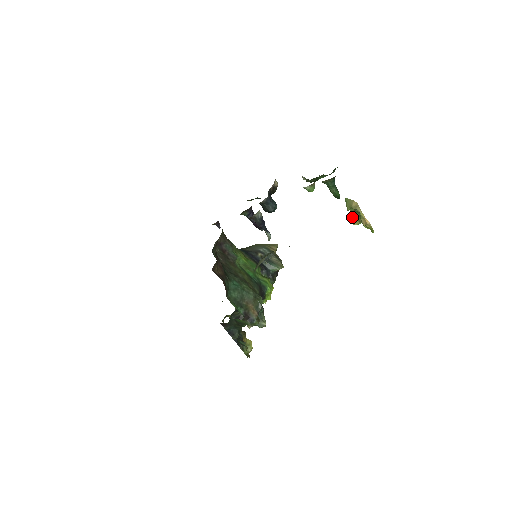
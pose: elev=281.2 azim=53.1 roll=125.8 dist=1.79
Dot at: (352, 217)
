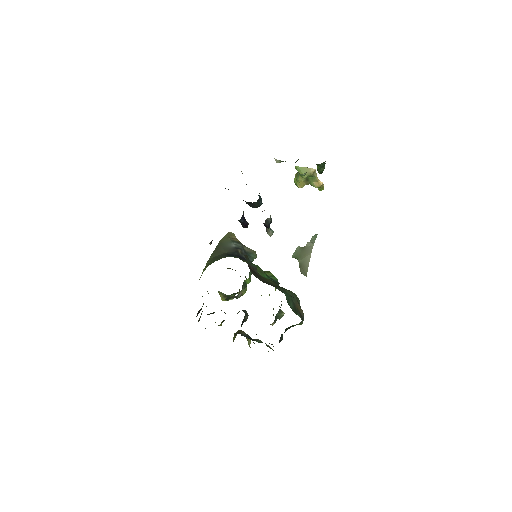
Dot at: (300, 182)
